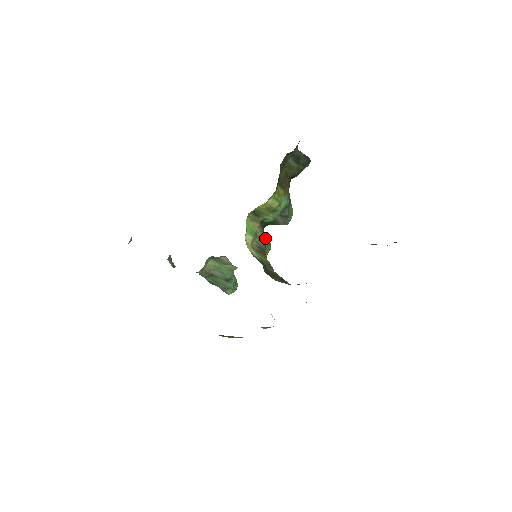
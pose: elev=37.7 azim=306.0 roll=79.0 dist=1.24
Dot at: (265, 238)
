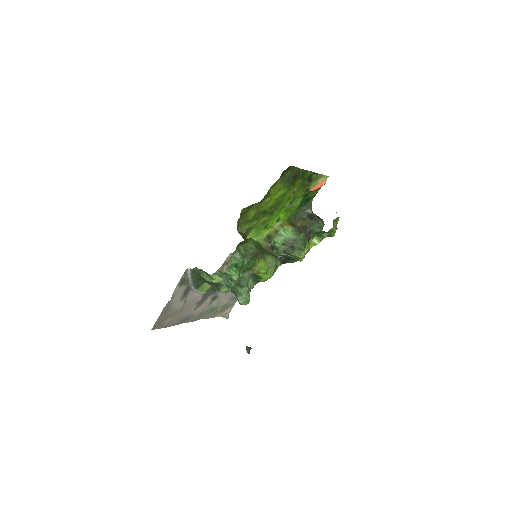
Dot at: (269, 250)
